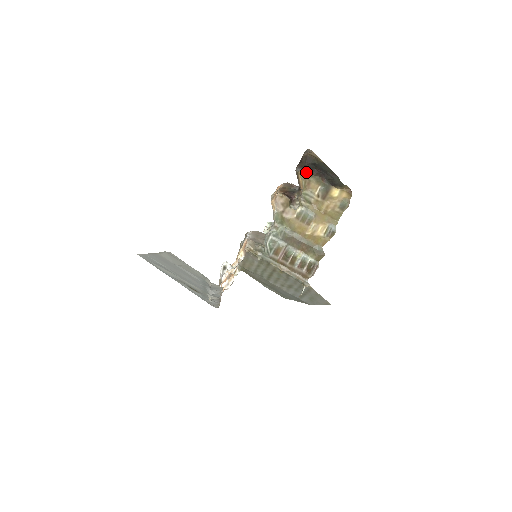
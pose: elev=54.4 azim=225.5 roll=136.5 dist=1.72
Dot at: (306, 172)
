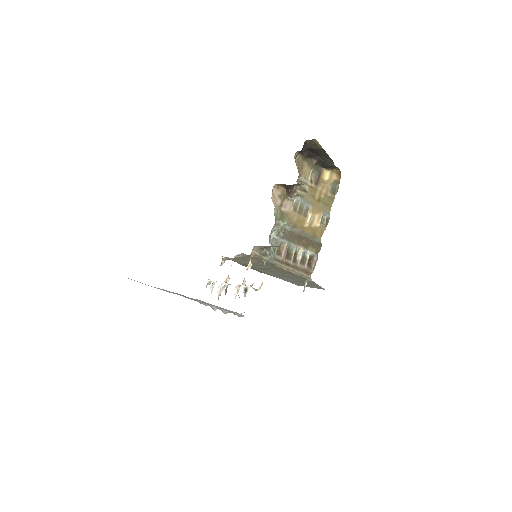
Dot at: (298, 154)
